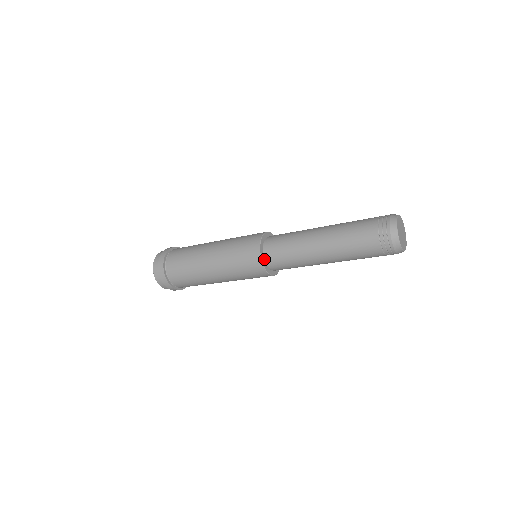
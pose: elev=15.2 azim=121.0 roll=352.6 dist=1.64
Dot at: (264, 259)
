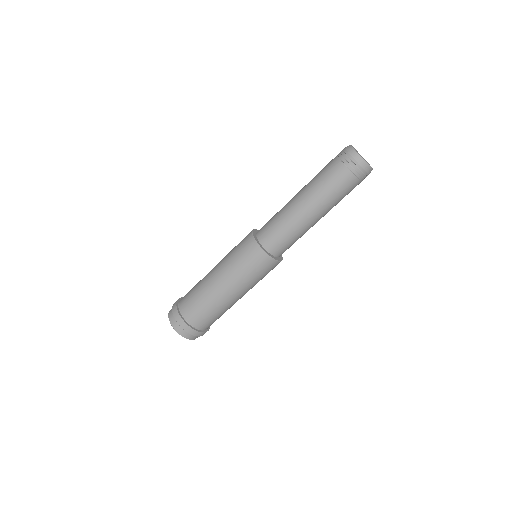
Dot at: (257, 238)
